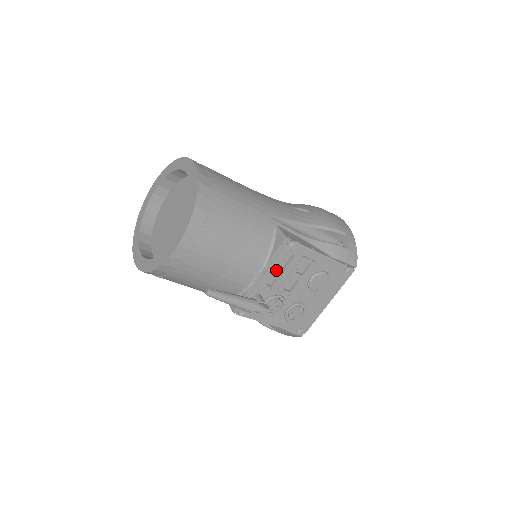
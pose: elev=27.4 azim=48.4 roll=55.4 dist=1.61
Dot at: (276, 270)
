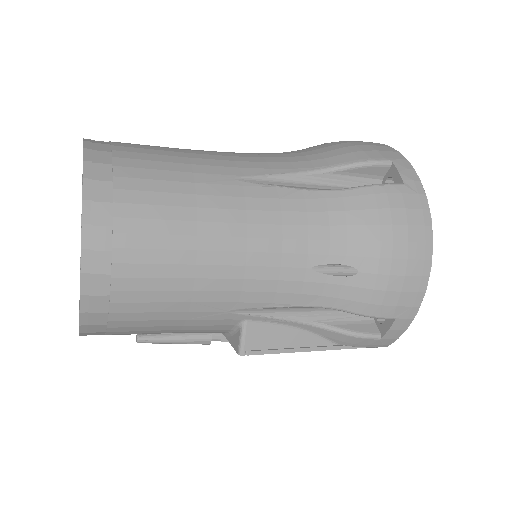
Dot at: occluded
